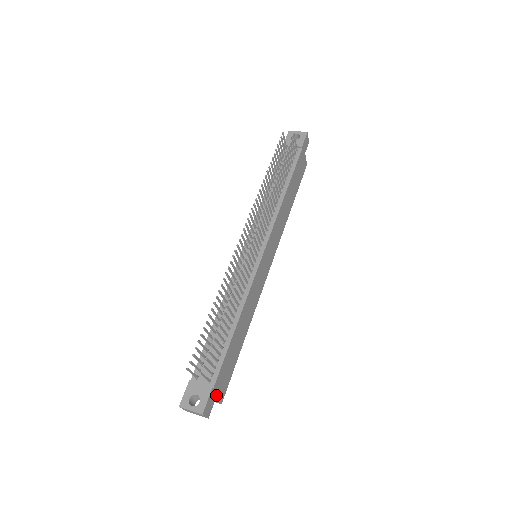
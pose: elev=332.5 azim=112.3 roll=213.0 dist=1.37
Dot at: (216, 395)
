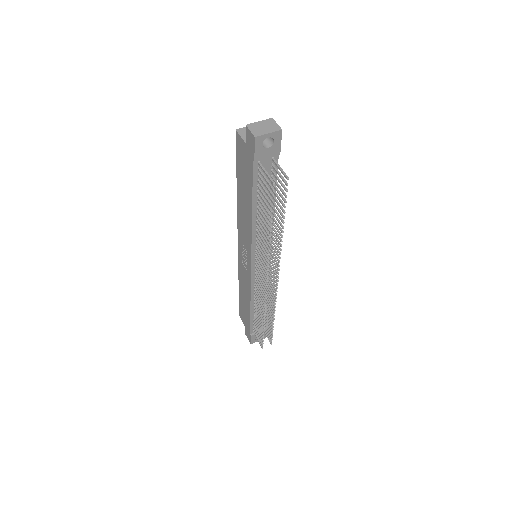
Dot at: occluded
